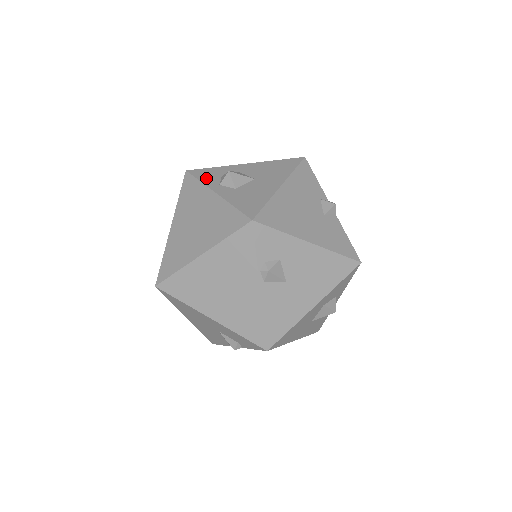
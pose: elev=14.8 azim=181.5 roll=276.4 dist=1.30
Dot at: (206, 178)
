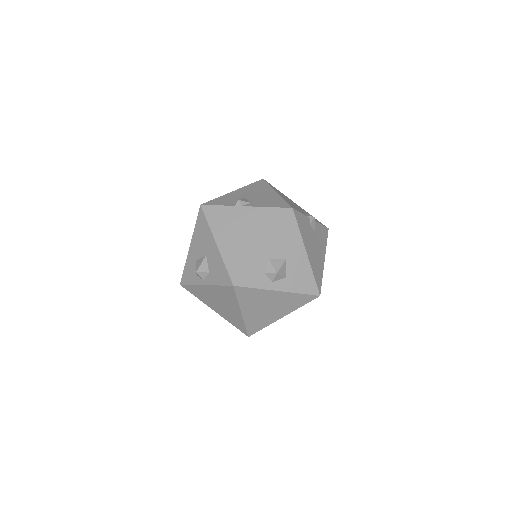
Dot at: (257, 283)
